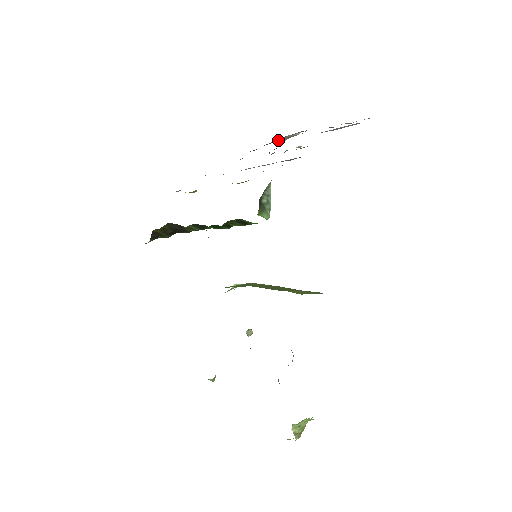
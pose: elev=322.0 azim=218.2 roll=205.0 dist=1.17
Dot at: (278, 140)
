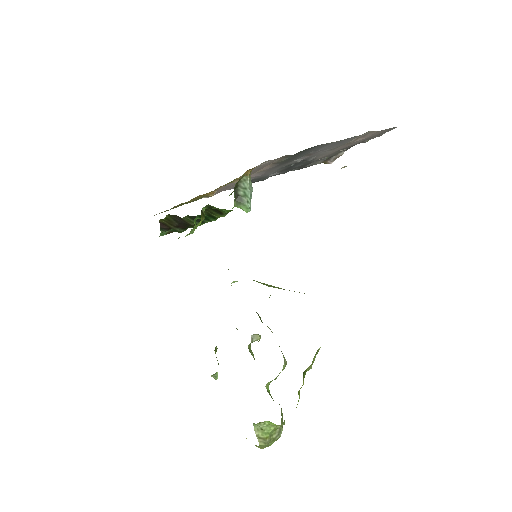
Dot at: (321, 160)
